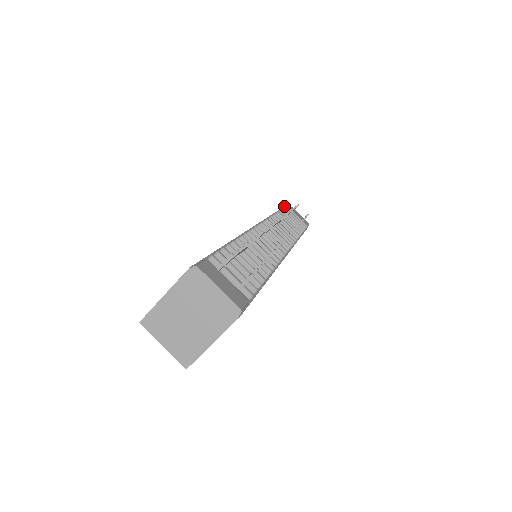
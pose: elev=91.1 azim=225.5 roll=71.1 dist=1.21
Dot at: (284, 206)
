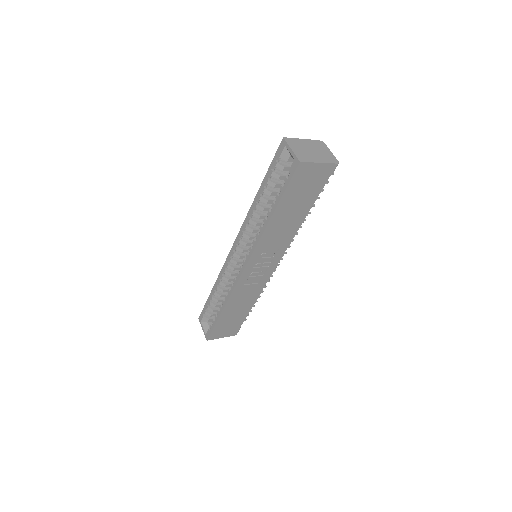
Dot at: occluded
